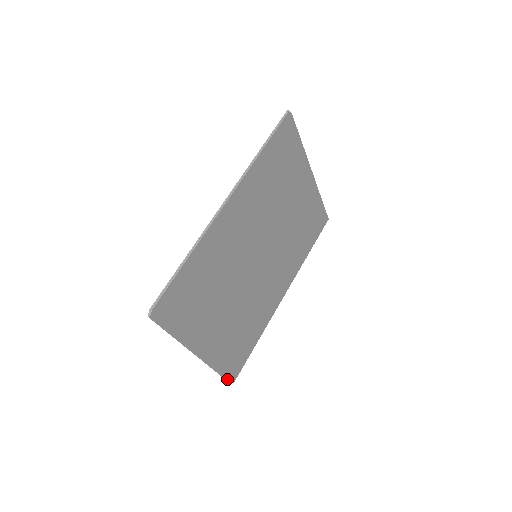
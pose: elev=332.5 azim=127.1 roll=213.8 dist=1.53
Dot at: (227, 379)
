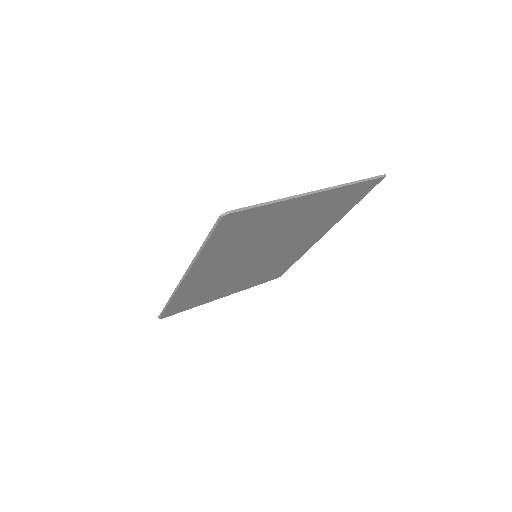
Dot at: occluded
